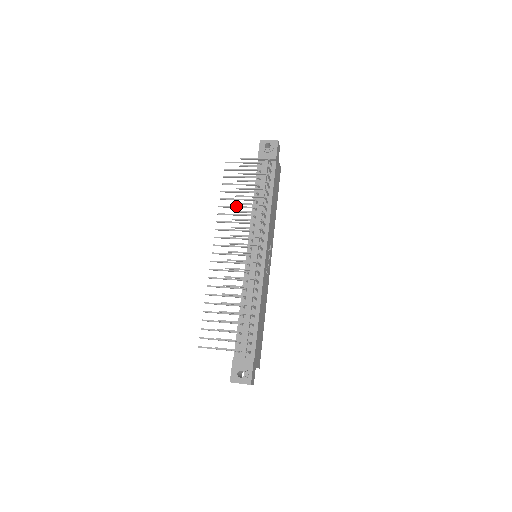
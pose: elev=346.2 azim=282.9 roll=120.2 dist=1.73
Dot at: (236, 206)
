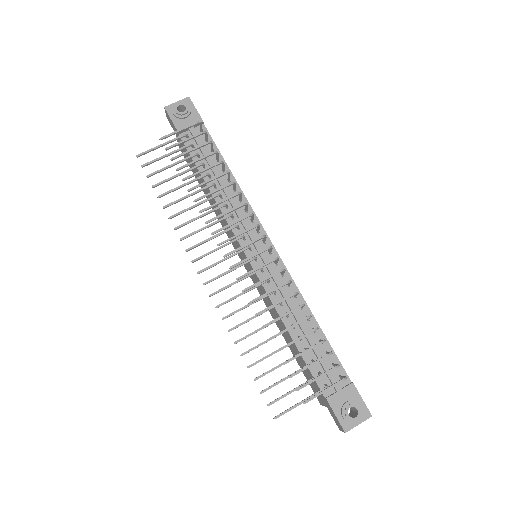
Dot at: (194, 205)
